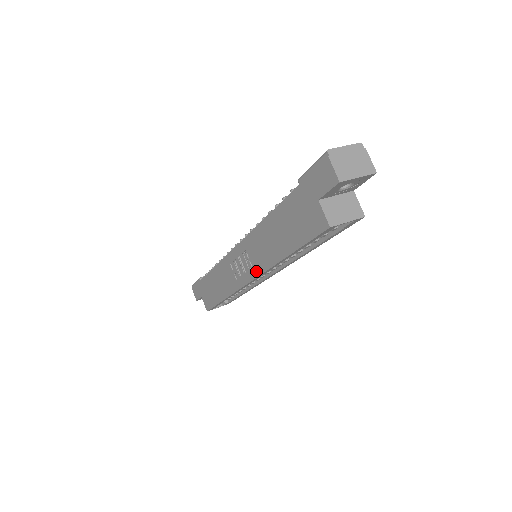
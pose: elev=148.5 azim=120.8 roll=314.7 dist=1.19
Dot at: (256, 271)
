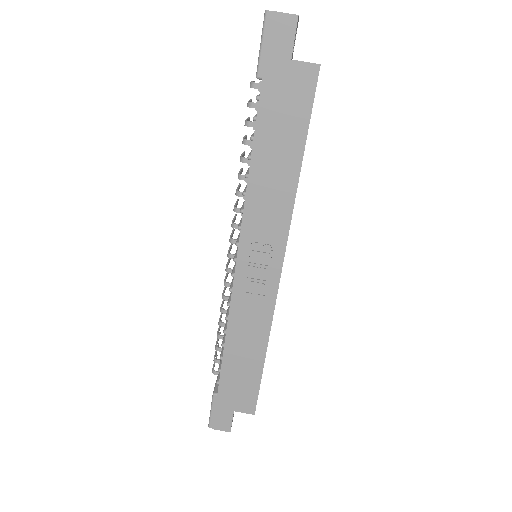
Dot at: (281, 240)
